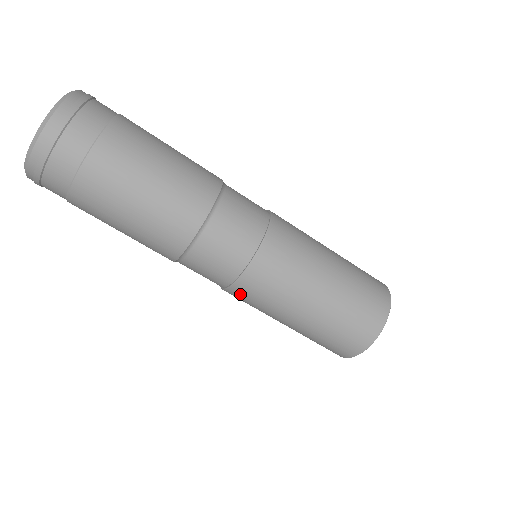
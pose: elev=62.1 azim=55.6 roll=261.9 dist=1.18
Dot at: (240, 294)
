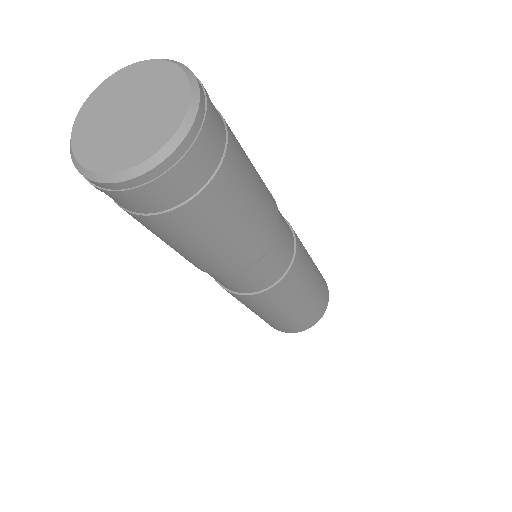
Dot at: occluded
